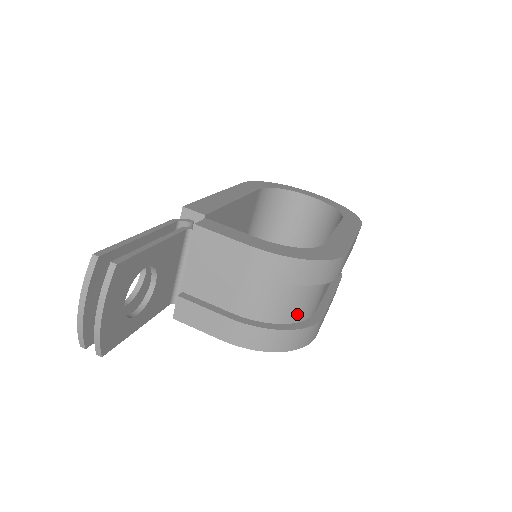
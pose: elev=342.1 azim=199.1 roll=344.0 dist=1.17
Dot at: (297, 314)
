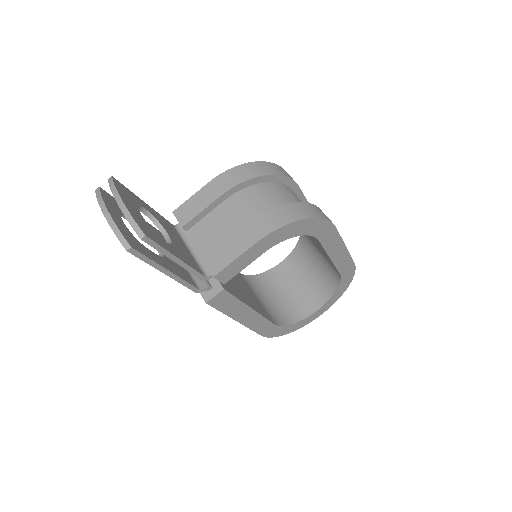
Dot at: occluded
